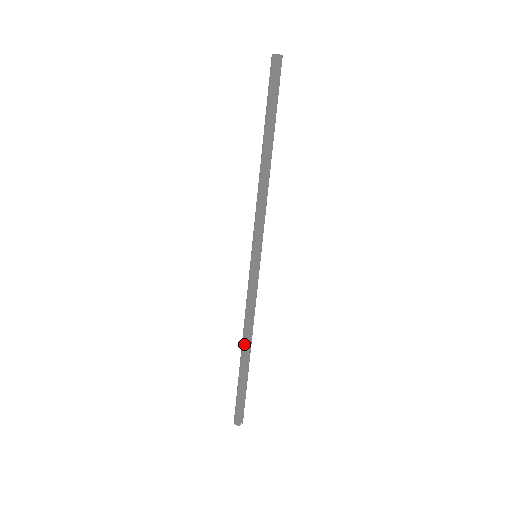
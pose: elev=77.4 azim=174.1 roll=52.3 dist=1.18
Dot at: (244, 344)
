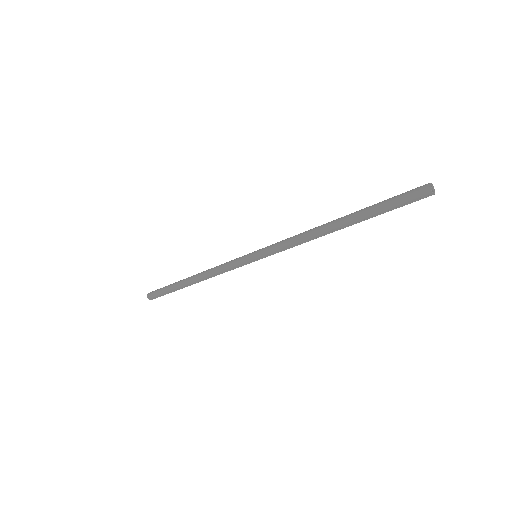
Dot at: (194, 278)
